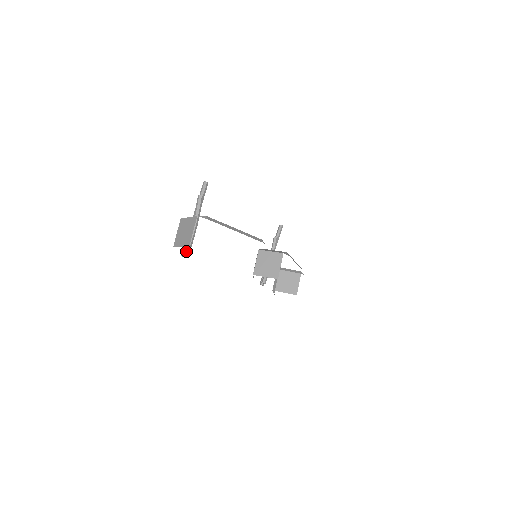
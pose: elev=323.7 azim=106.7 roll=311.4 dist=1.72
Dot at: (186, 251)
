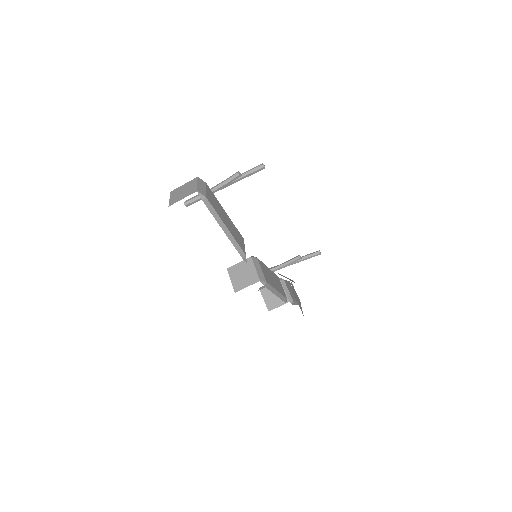
Dot at: (186, 202)
